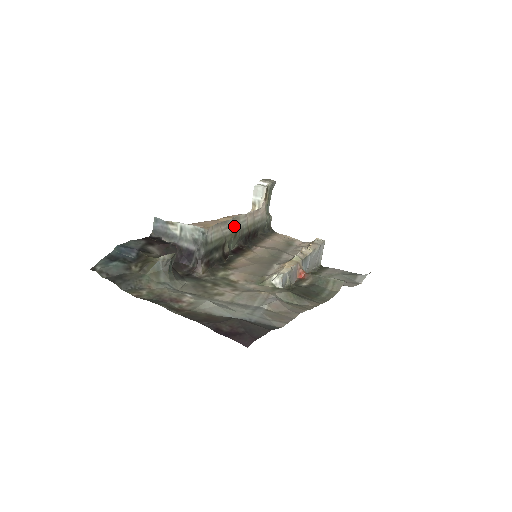
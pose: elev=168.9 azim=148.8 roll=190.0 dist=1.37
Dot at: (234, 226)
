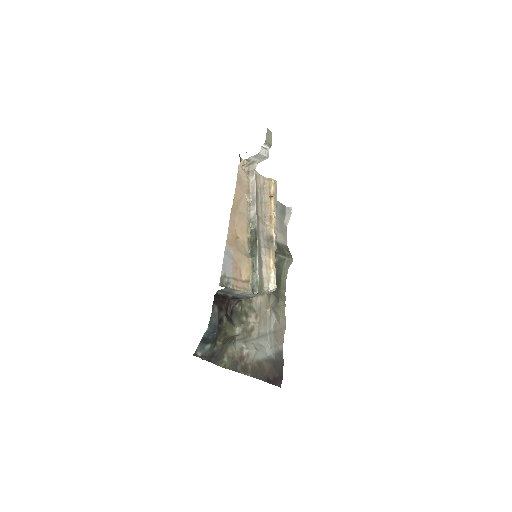
Dot at: (253, 239)
